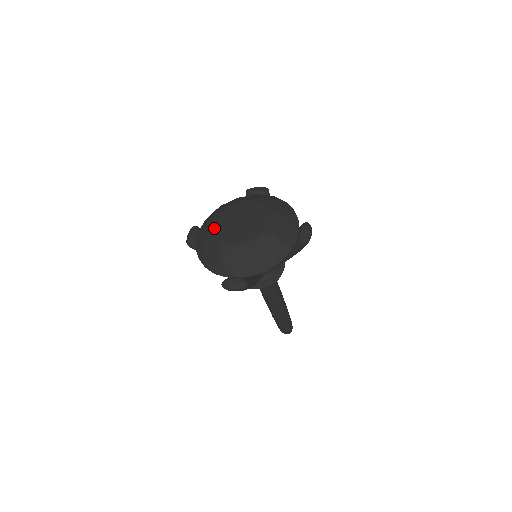
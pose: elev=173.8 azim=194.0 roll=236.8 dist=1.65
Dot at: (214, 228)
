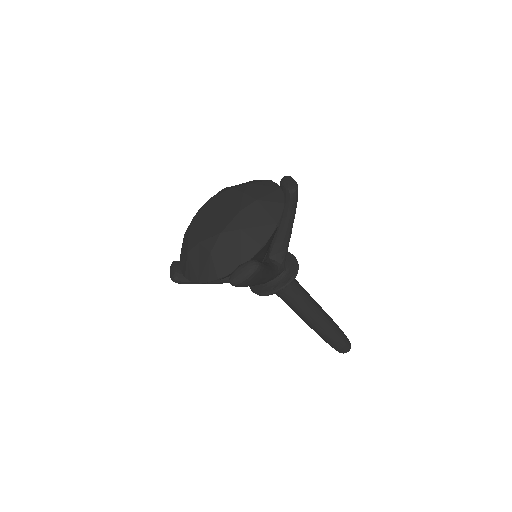
Dot at: (204, 204)
